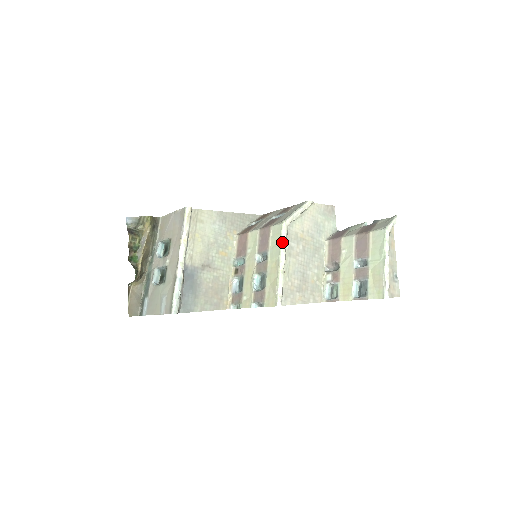
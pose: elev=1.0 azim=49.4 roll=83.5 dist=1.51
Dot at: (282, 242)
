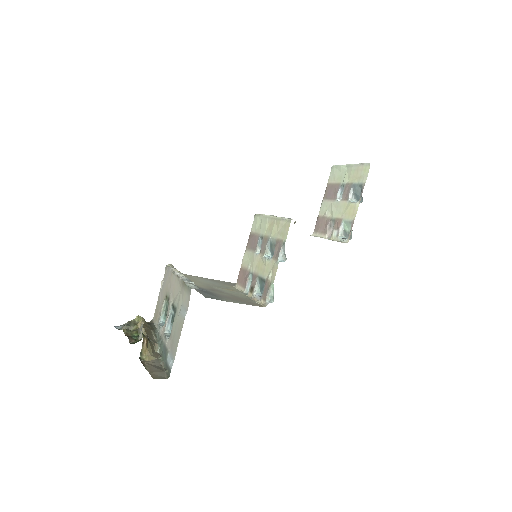
Dot at: (263, 215)
